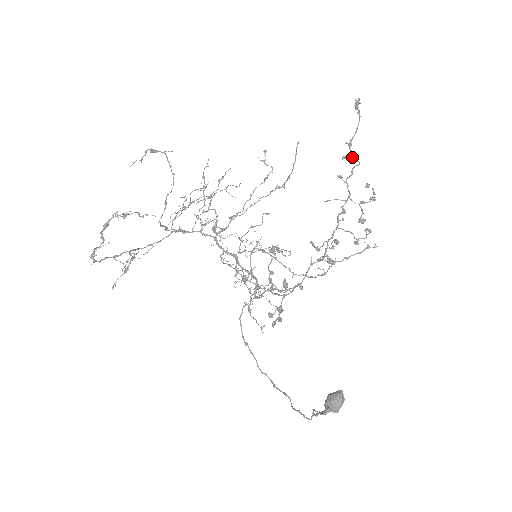
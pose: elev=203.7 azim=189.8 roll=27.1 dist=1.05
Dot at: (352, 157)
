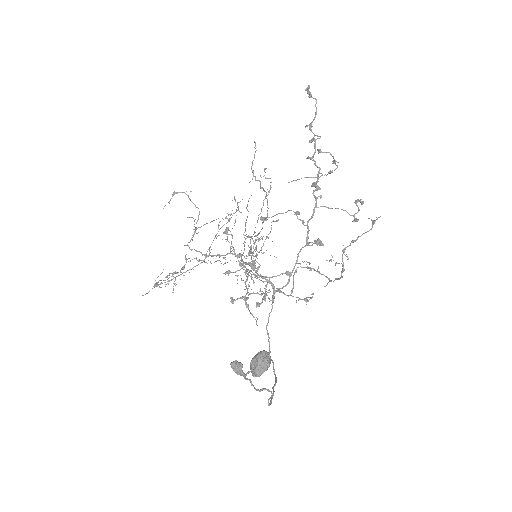
Dot at: occluded
